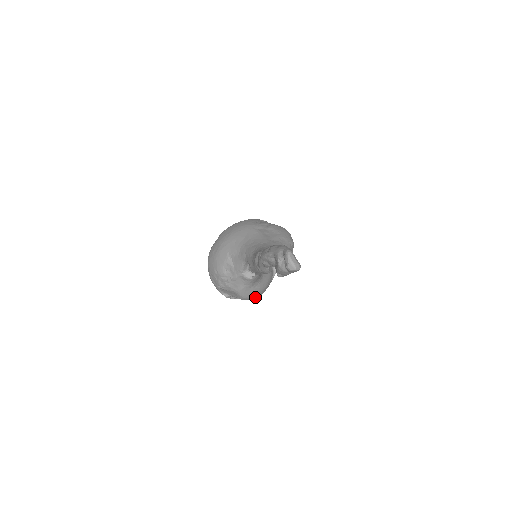
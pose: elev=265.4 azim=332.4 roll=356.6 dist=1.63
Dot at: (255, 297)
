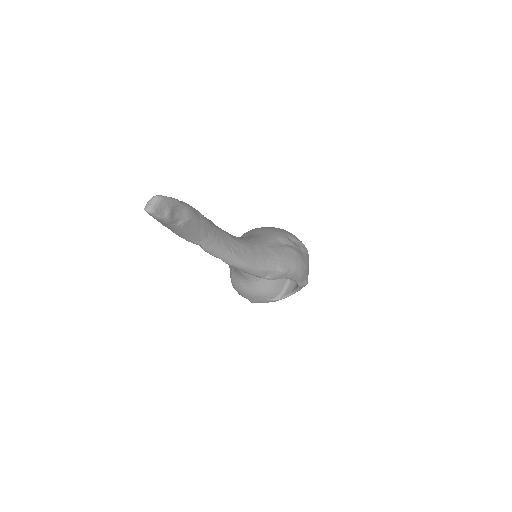
Dot at: (243, 295)
